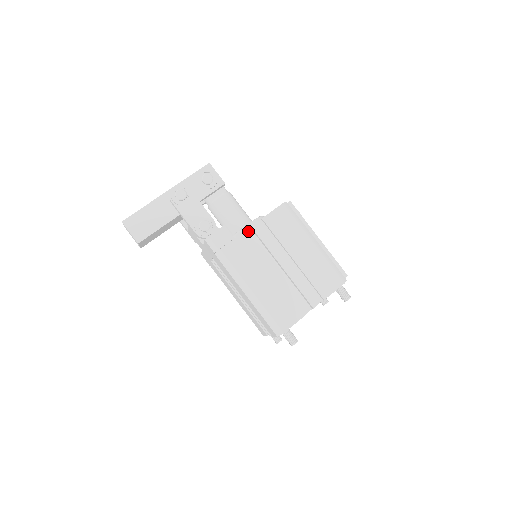
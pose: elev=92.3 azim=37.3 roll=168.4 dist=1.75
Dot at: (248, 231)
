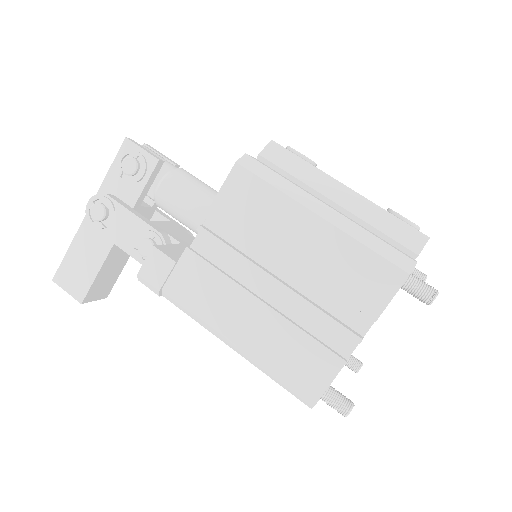
Dot at: (198, 238)
